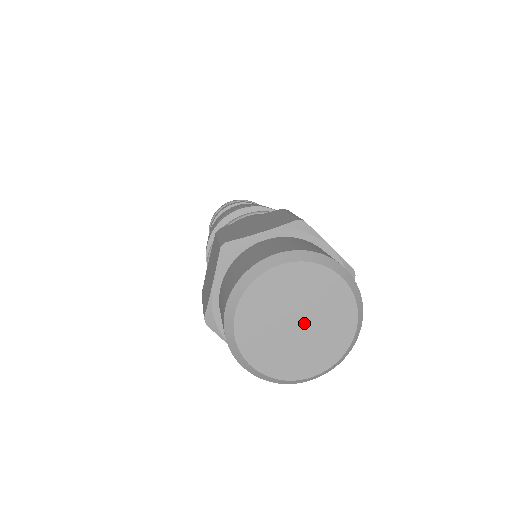
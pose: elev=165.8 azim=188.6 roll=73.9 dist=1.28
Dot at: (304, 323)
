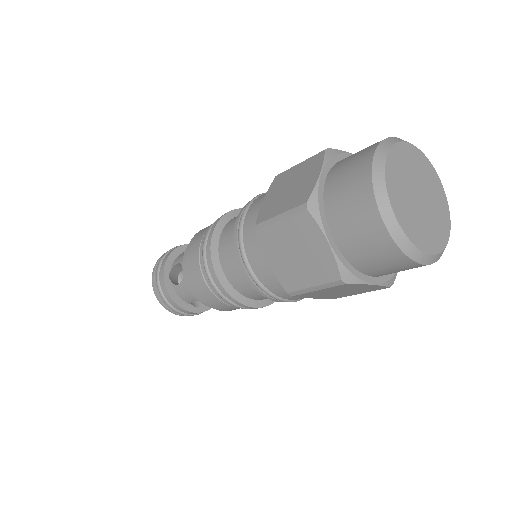
Dot at: (424, 200)
